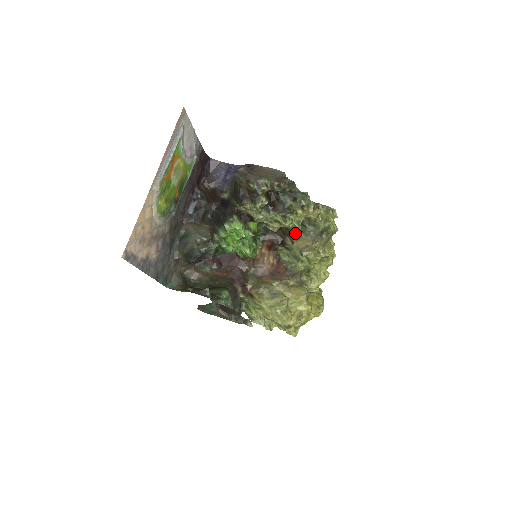
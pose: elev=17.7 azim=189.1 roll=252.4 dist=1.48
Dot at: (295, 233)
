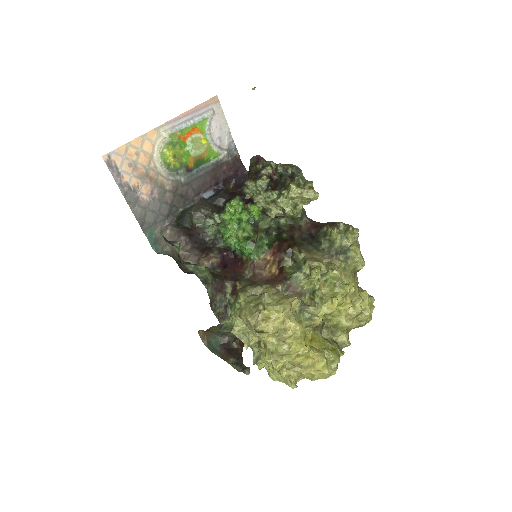
Dot at: (308, 249)
